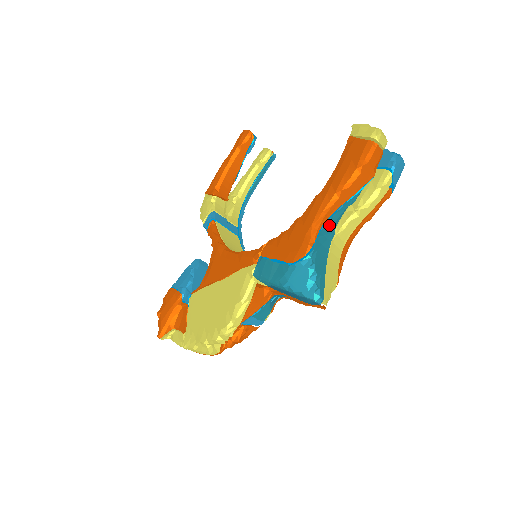
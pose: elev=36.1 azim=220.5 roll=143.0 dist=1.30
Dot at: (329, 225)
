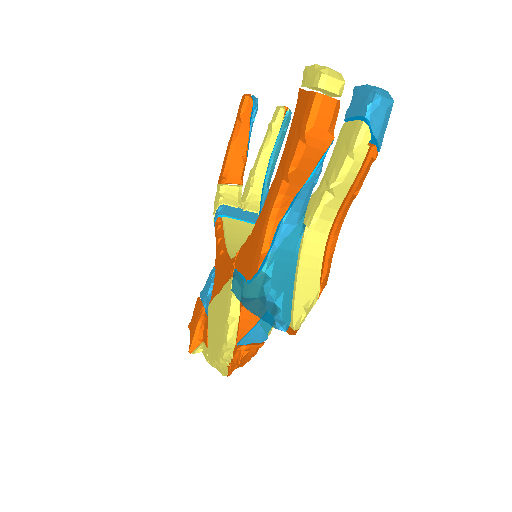
Dot at: (290, 221)
